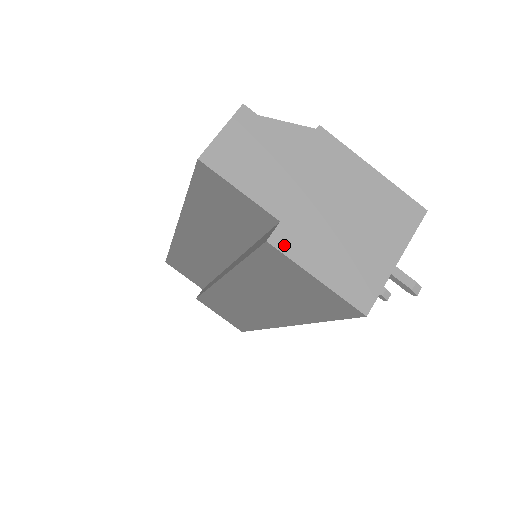
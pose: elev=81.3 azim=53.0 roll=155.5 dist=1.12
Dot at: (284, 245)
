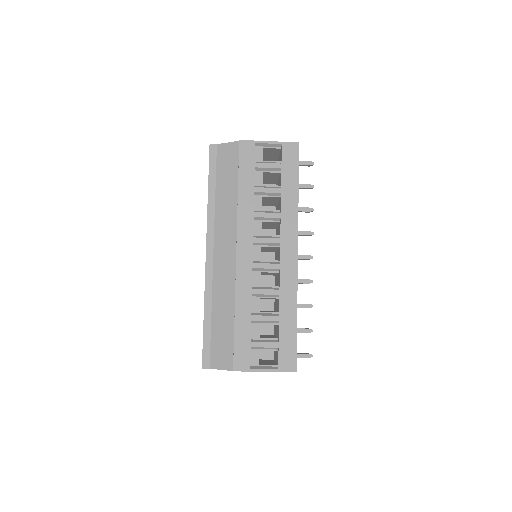
Dot at: occluded
